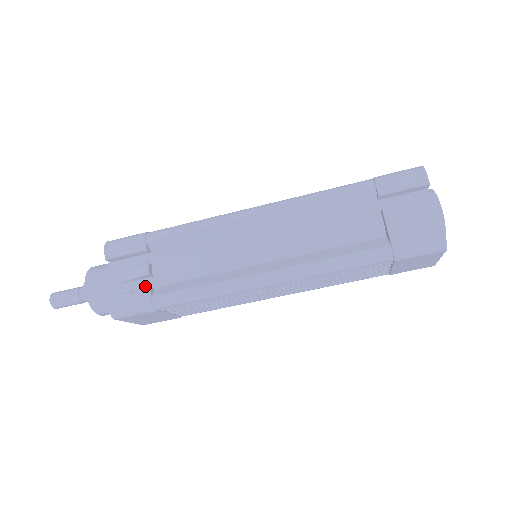
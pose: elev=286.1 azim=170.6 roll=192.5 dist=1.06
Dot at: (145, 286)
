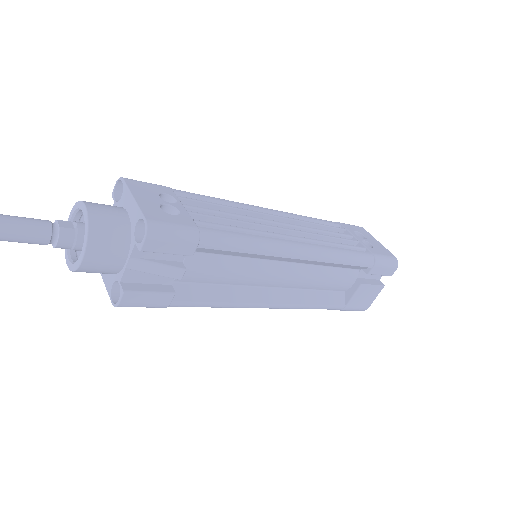
Dot at: (163, 280)
